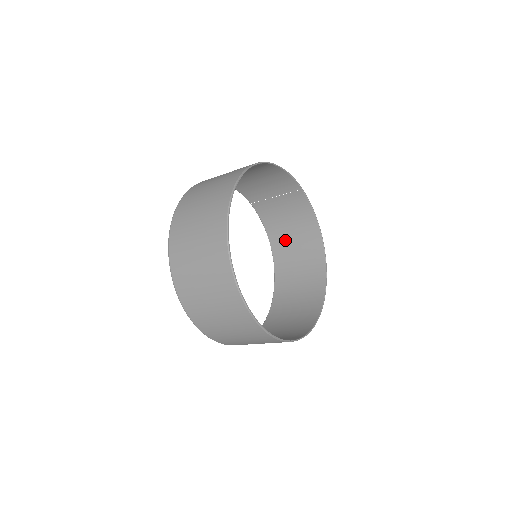
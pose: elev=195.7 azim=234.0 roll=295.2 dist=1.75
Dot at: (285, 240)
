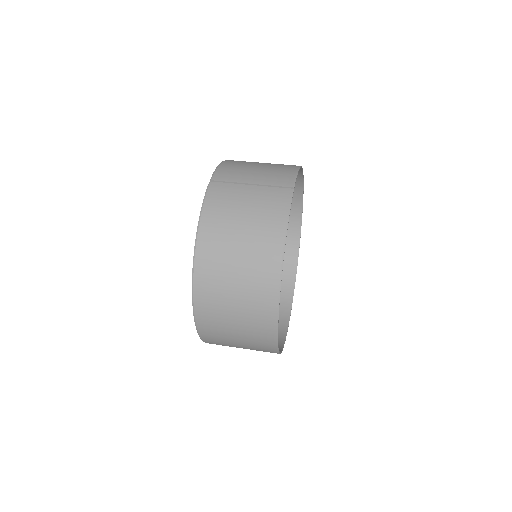
Dot at: occluded
